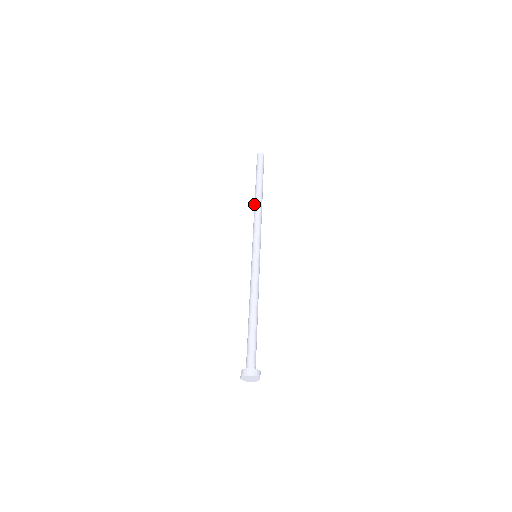
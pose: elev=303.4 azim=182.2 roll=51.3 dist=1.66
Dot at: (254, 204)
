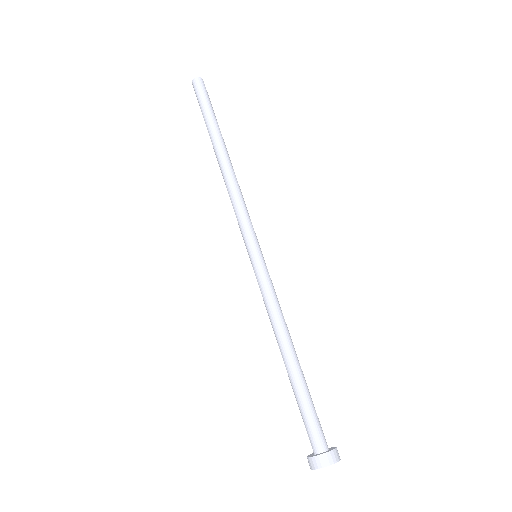
Dot at: (222, 165)
